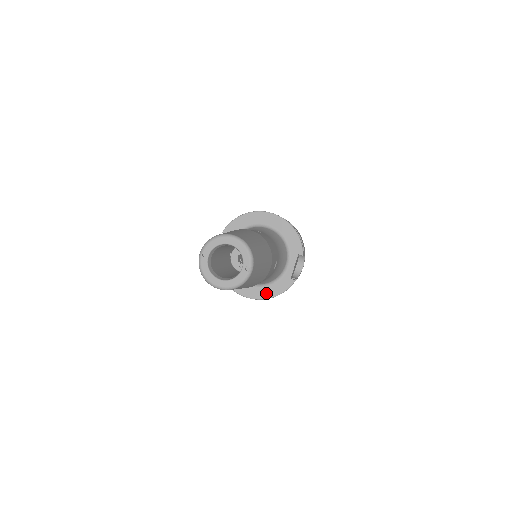
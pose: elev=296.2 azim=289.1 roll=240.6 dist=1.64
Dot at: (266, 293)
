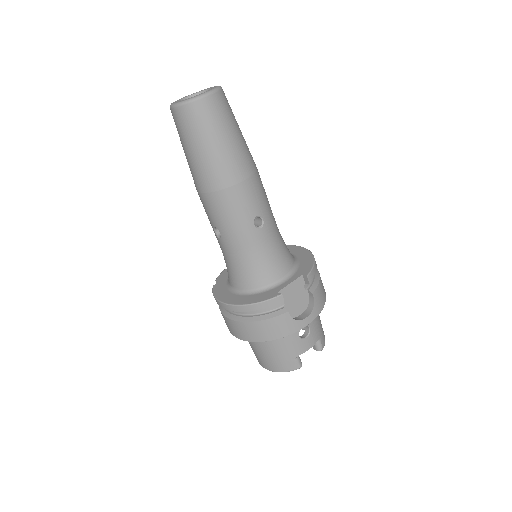
Dot at: (242, 300)
